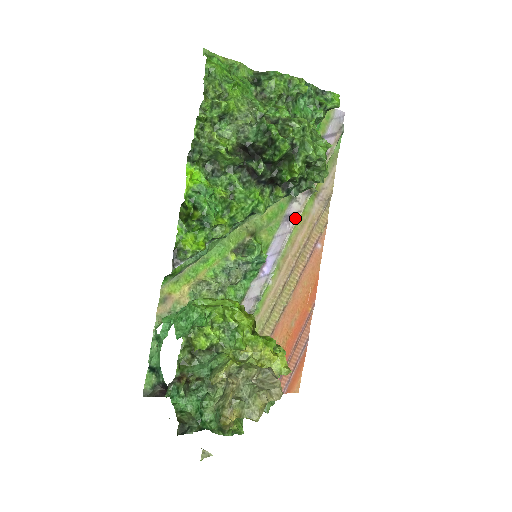
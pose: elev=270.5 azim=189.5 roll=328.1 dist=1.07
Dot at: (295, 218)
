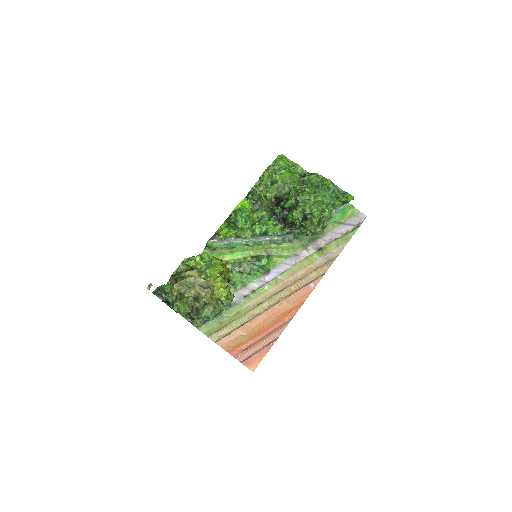
Dot at: (302, 260)
